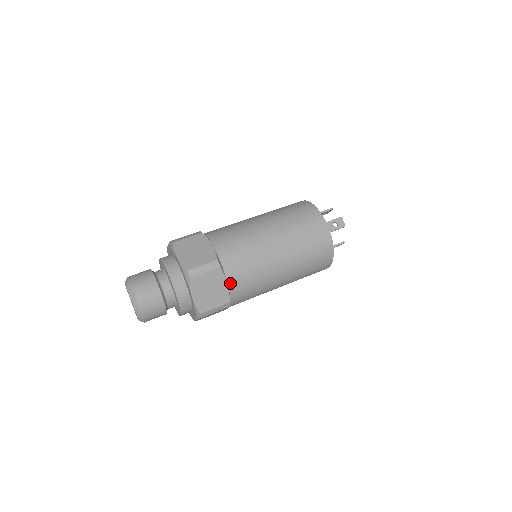
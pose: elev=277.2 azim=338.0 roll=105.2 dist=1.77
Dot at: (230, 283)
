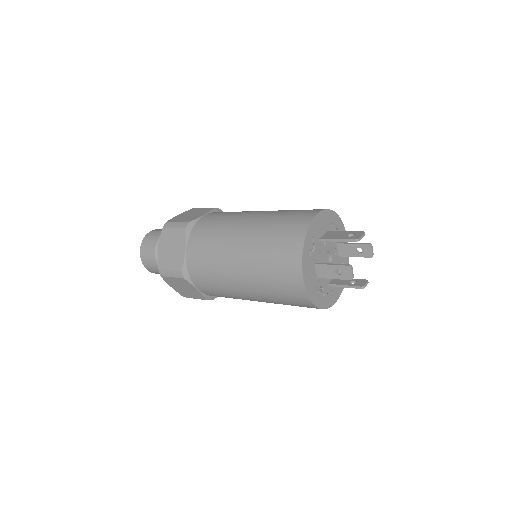
Dot at: (200, 290)
